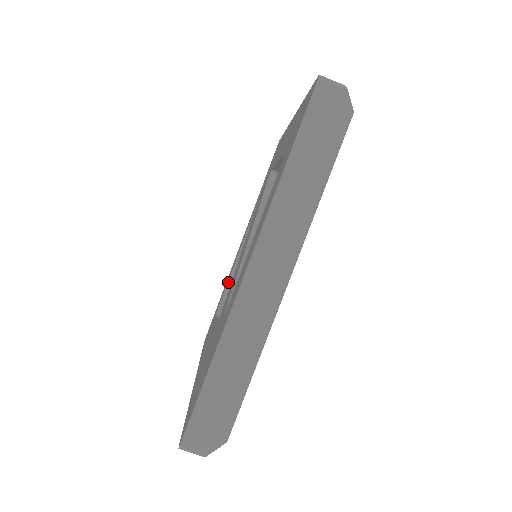
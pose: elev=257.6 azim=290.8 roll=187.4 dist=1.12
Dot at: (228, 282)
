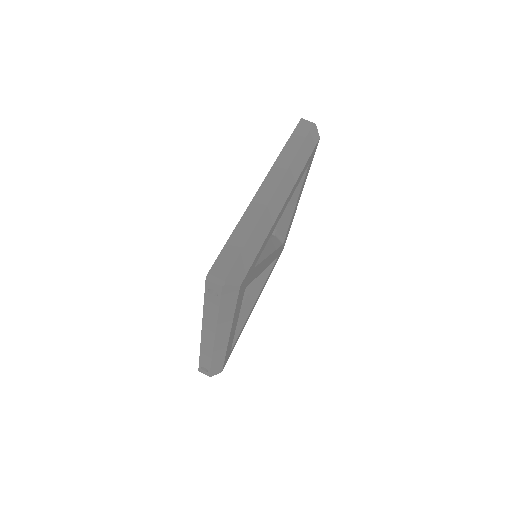
Dot at: occluded
